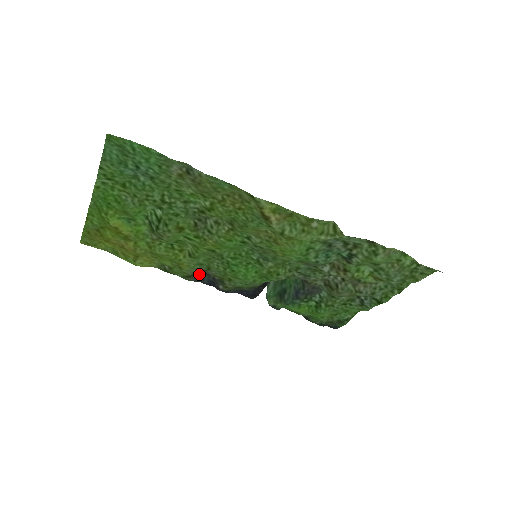
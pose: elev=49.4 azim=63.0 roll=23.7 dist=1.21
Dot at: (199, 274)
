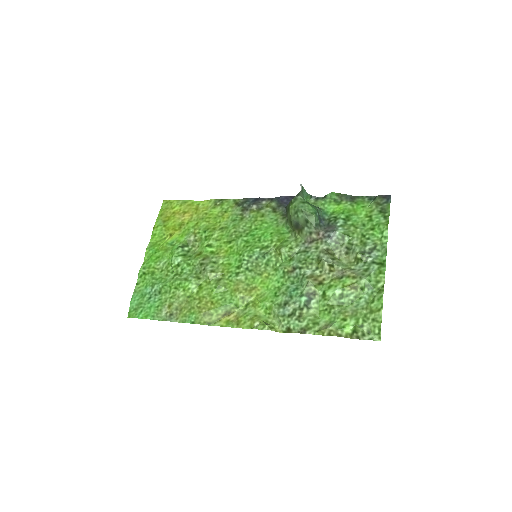
Dot at: (241, 206)
